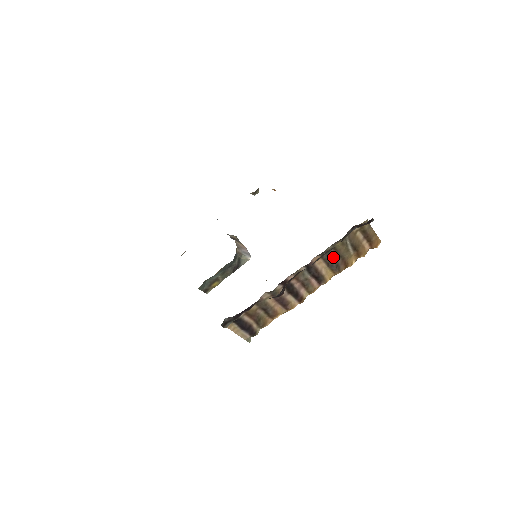
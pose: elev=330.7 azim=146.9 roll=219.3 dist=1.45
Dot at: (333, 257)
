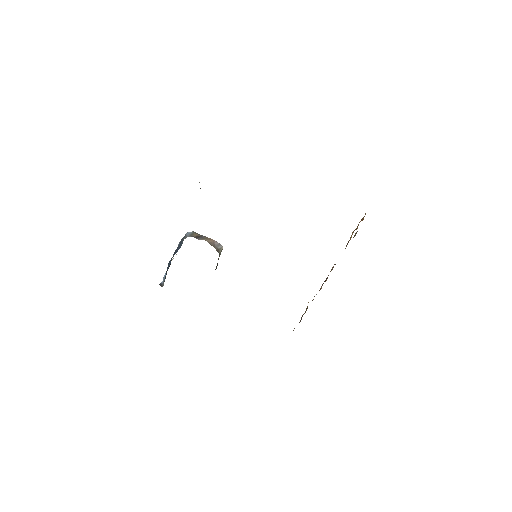
Dot at: occluded
